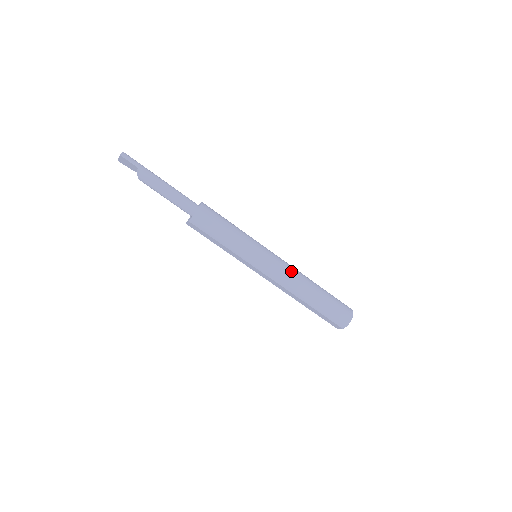
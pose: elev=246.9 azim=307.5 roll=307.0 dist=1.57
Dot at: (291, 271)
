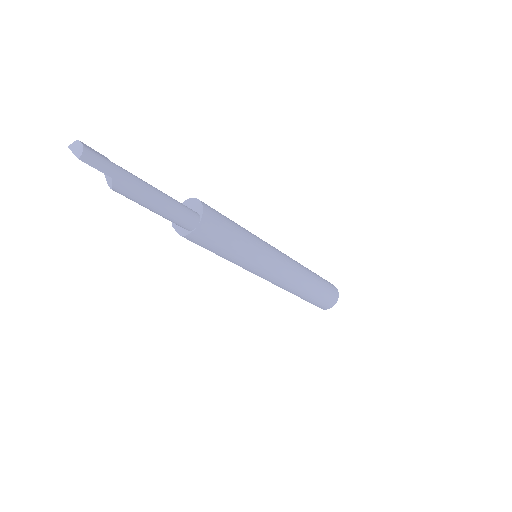
Dot at: (293, 273)
